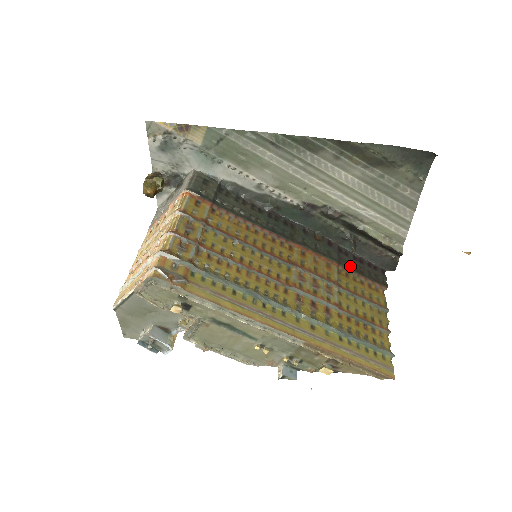
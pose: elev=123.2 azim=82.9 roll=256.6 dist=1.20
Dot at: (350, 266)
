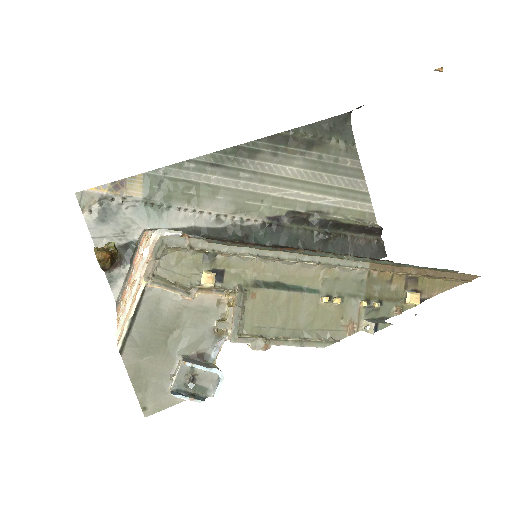
Dot at: occluded
